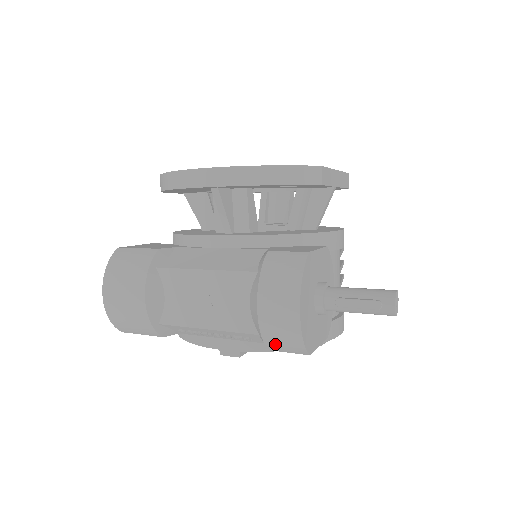
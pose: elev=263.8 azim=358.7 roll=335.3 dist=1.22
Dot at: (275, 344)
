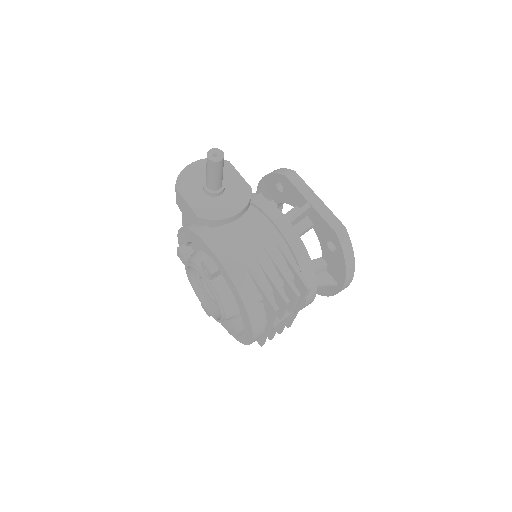
Dot at: occluded
